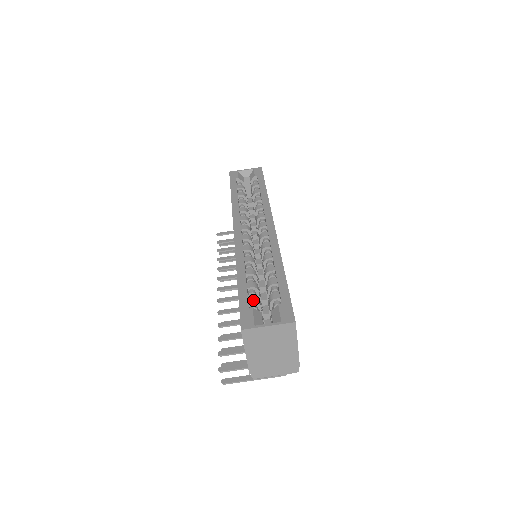
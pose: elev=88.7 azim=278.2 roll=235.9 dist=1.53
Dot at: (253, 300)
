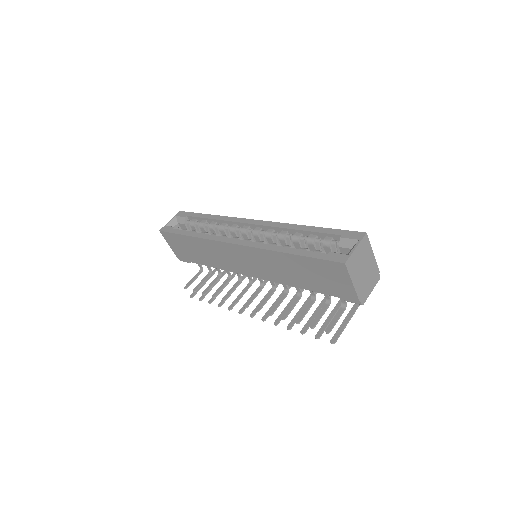
Dot at: (319, 252)
